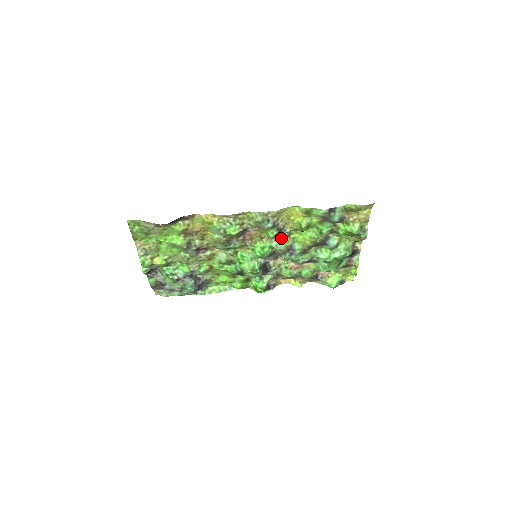
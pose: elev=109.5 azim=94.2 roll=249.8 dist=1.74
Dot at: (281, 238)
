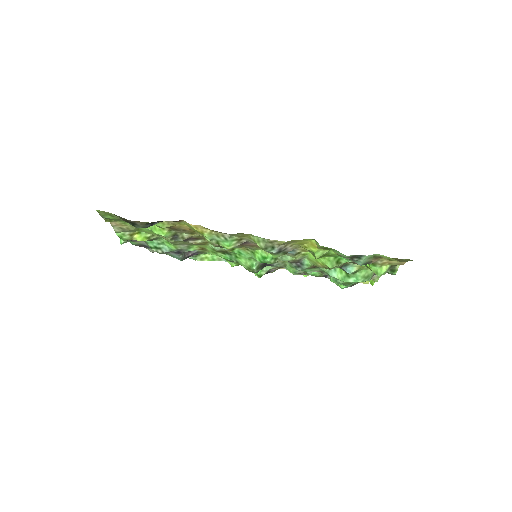
Dot at: (288, 253)
